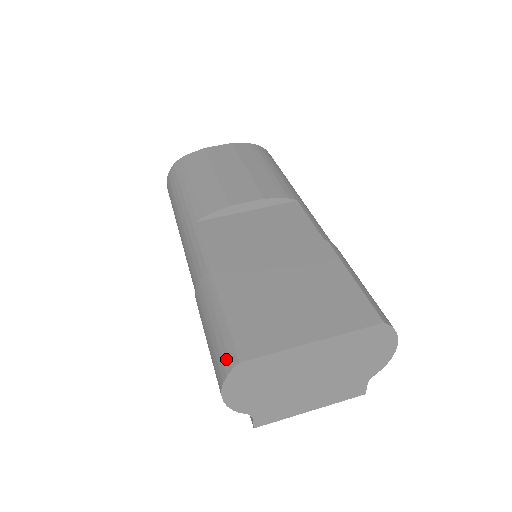
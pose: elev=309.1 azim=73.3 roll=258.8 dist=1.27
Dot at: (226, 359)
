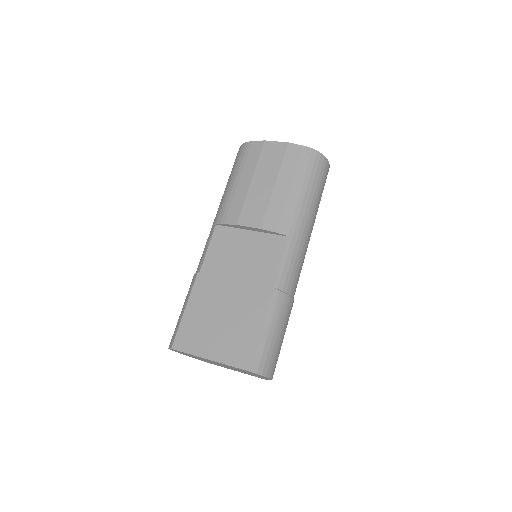
Dot at: (172, 340)
